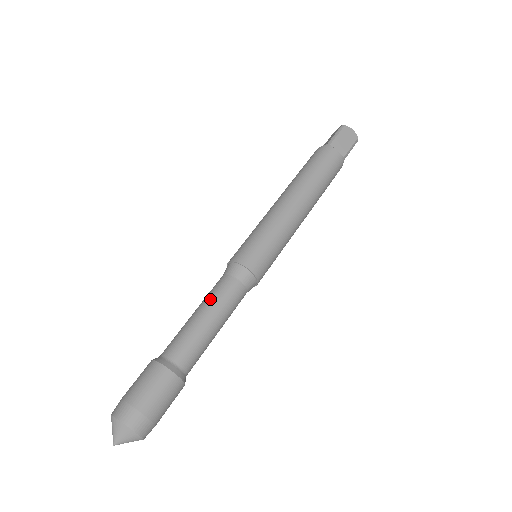
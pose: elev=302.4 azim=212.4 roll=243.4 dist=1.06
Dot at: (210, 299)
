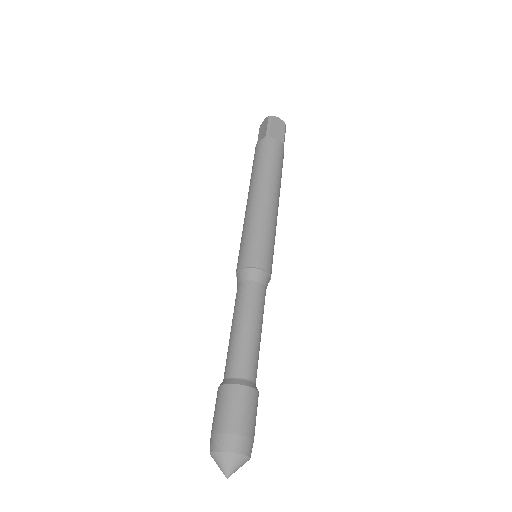
Dot at: (243, 309)
